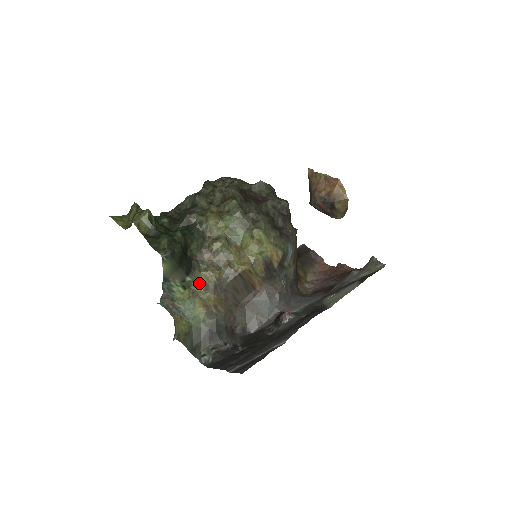
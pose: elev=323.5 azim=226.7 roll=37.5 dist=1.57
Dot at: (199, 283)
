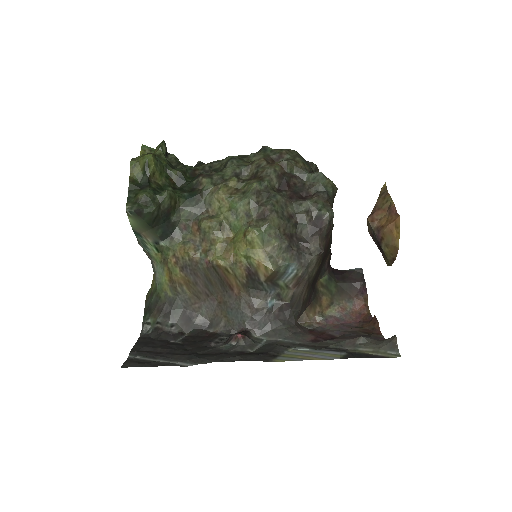
Dot at: (172, 253)
